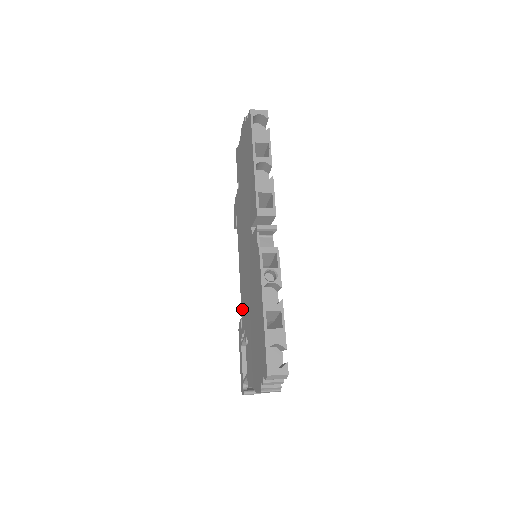
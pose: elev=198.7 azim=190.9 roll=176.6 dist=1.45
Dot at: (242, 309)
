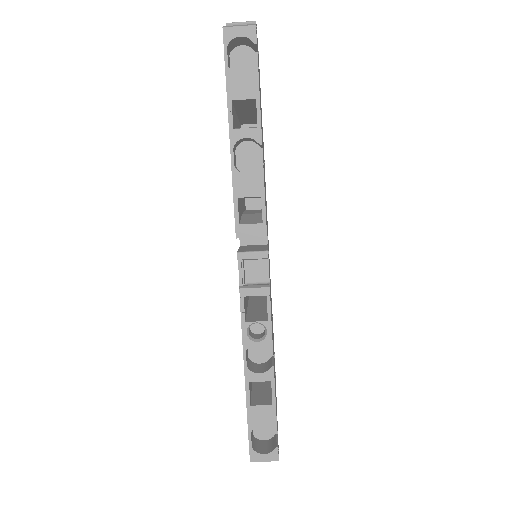
Dot at: occluded
